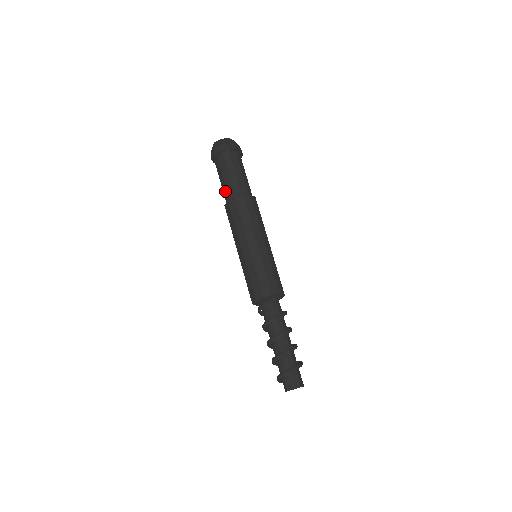
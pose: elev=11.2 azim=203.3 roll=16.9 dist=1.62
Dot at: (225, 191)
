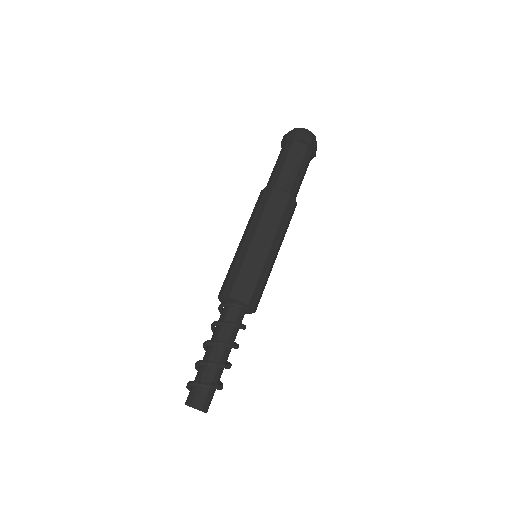
Dot at: occluded
